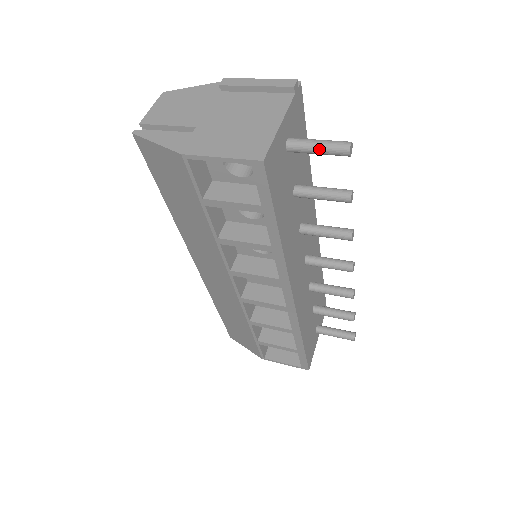
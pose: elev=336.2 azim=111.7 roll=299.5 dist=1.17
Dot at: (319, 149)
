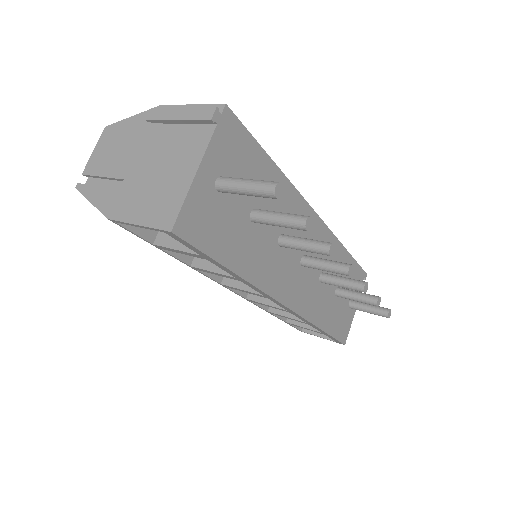
Dot at: (246, 192)
